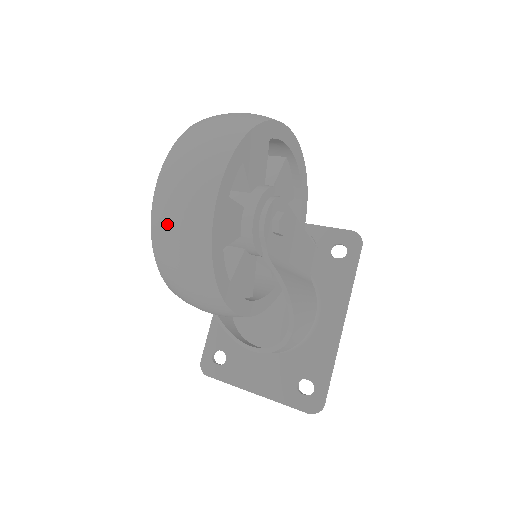
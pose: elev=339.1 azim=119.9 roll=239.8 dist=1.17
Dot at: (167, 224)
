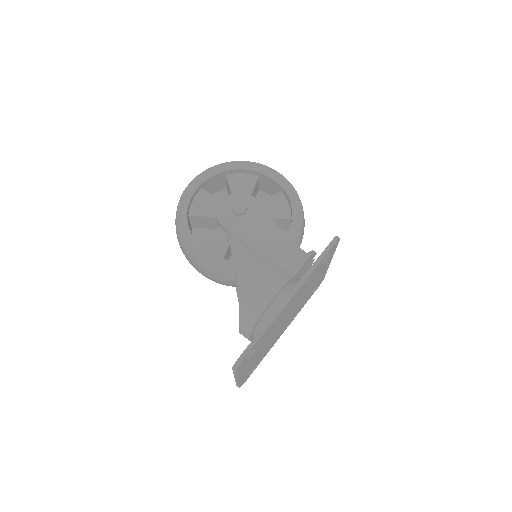
Dot at: occluded
